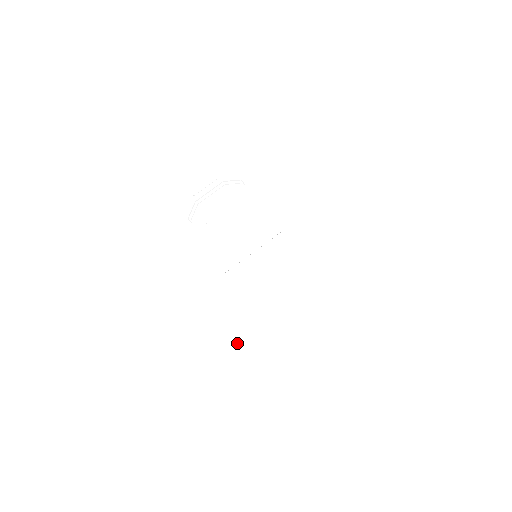
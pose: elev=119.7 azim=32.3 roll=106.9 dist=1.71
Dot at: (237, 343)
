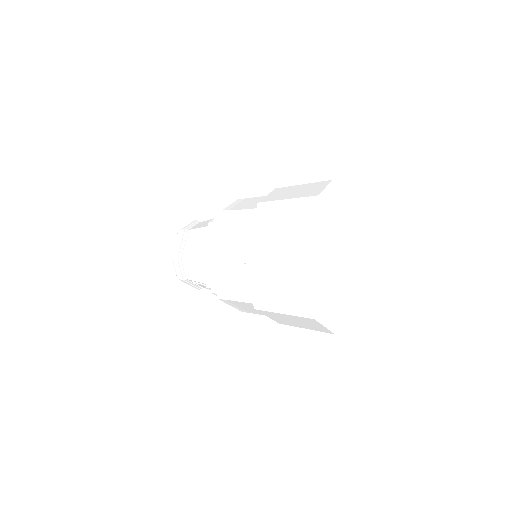
Dot at: (303, 303)
